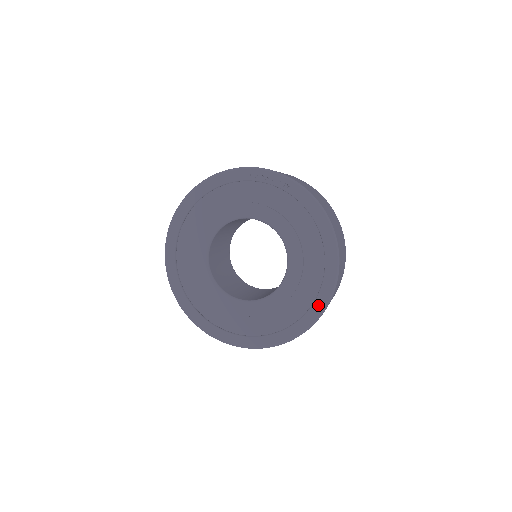
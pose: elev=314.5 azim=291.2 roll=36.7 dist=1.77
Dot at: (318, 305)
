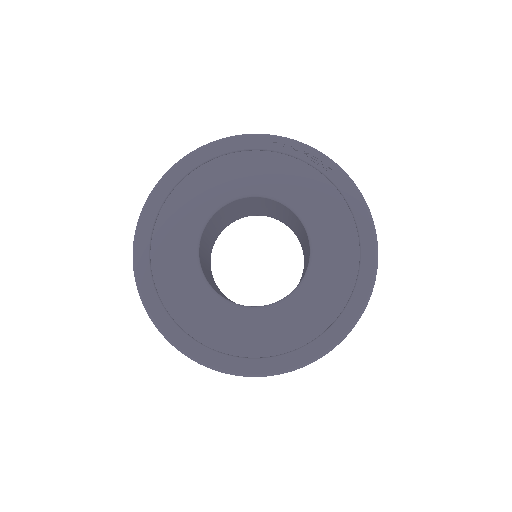
Dot at: (340, 326)
